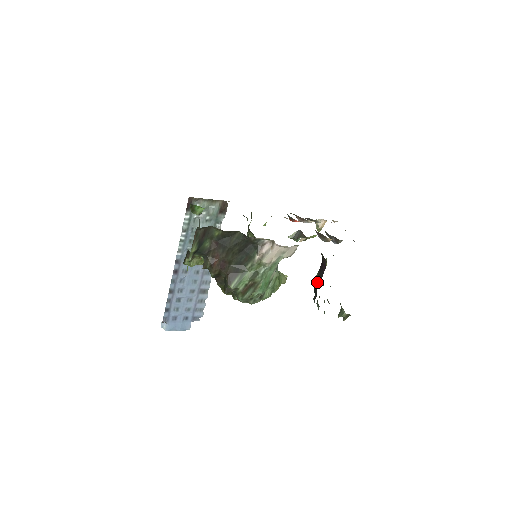
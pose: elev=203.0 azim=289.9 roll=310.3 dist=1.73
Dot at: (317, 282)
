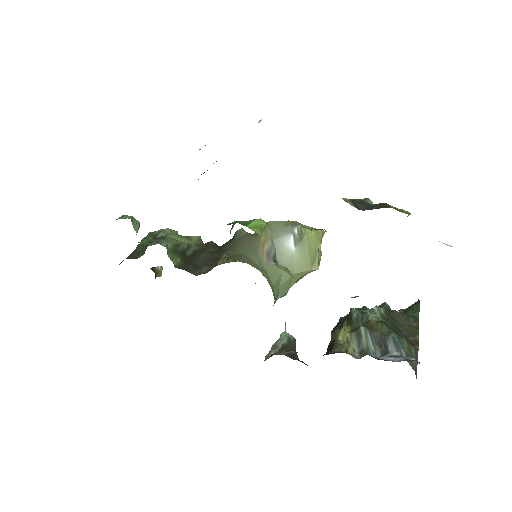
Dot at: (331, 337)
